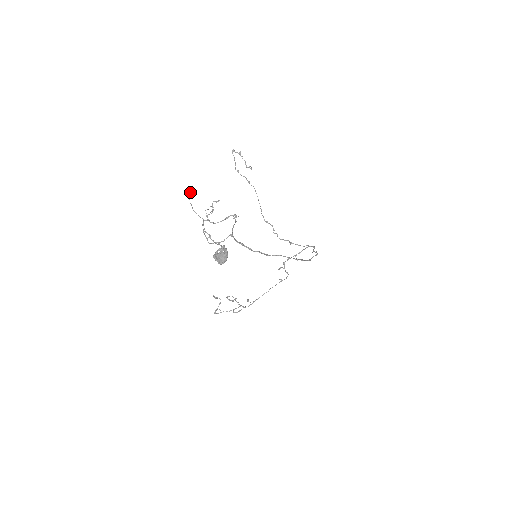
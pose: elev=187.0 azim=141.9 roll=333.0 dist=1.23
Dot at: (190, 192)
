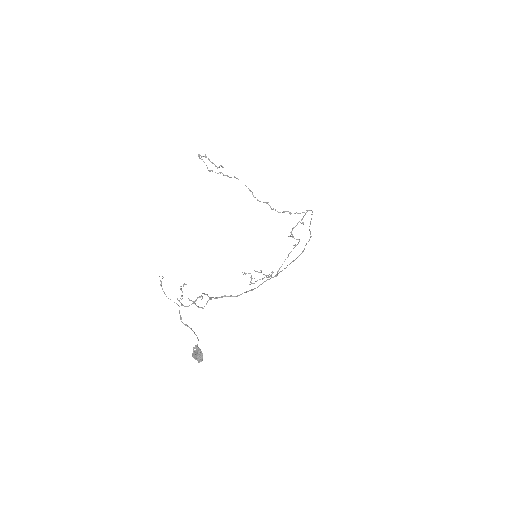
Dot at: occluded
